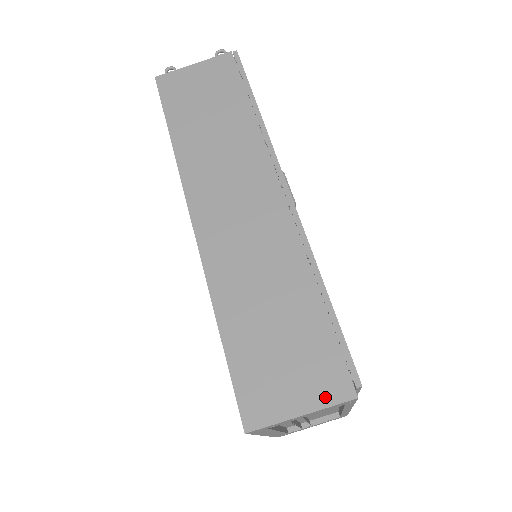
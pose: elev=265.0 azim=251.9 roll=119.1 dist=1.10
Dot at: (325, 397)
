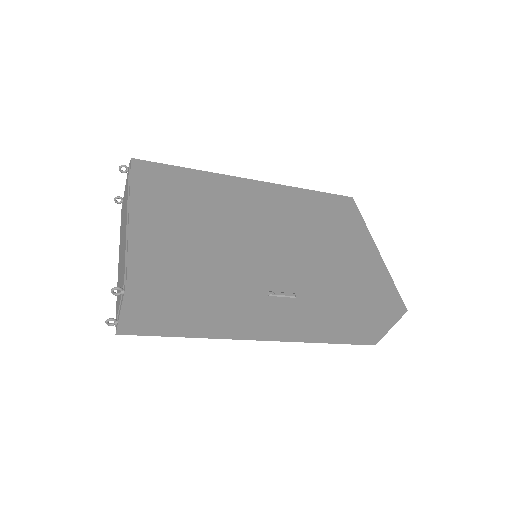
Dot at: (394, 320)
